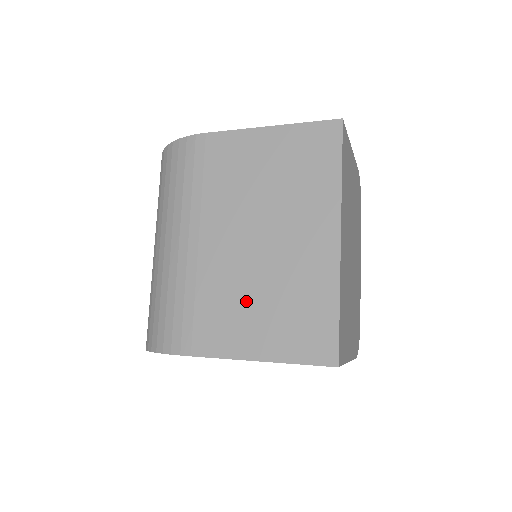
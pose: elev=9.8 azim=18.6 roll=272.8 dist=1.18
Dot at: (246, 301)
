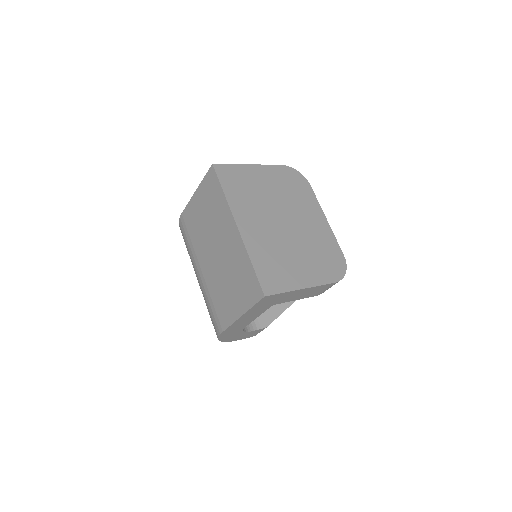
Dot at: (225, 288)
